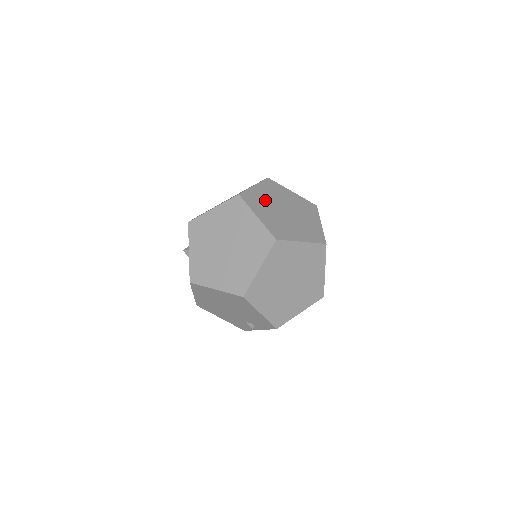
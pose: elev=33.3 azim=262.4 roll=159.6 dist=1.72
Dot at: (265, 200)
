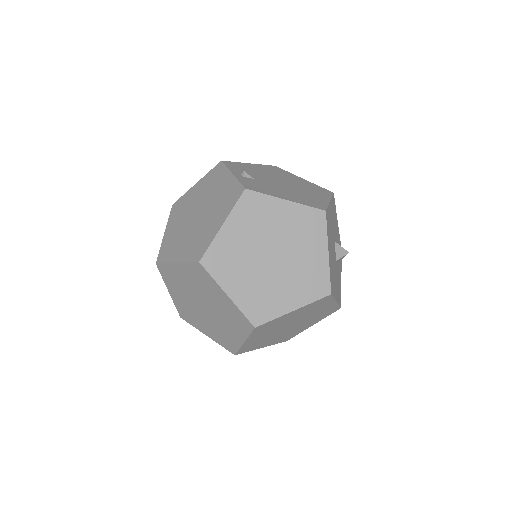
Dot at: (240, 251)
